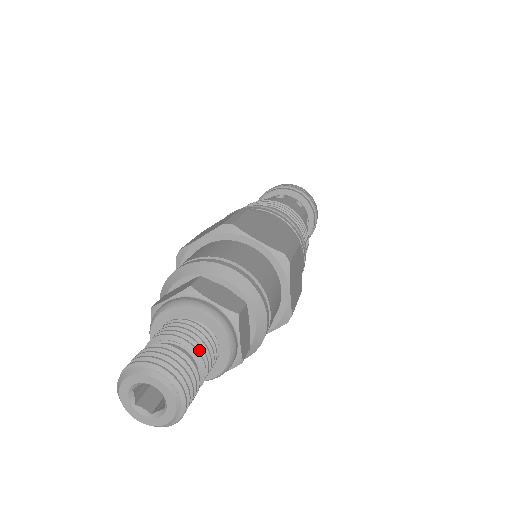
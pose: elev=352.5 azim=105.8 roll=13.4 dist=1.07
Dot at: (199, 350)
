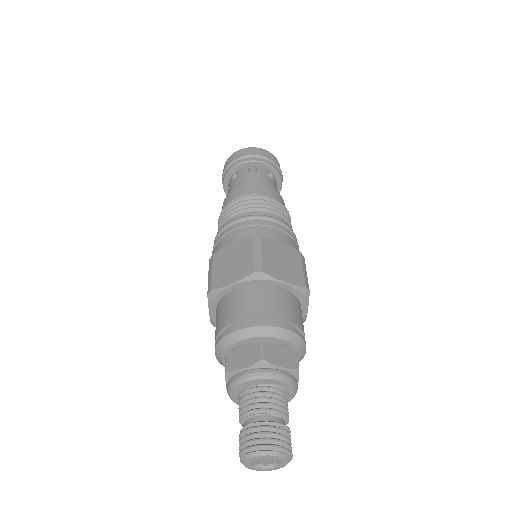
Dot at: (284, 411)
